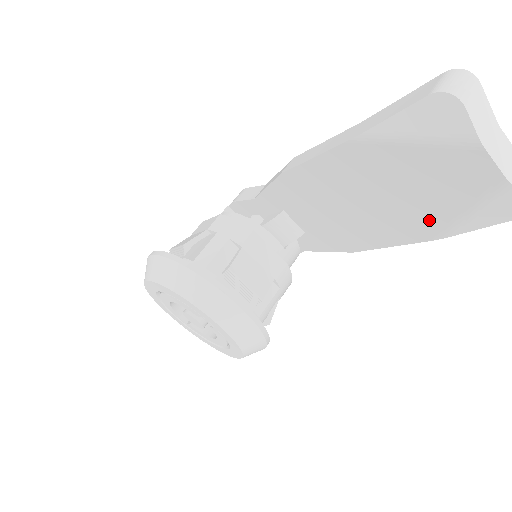
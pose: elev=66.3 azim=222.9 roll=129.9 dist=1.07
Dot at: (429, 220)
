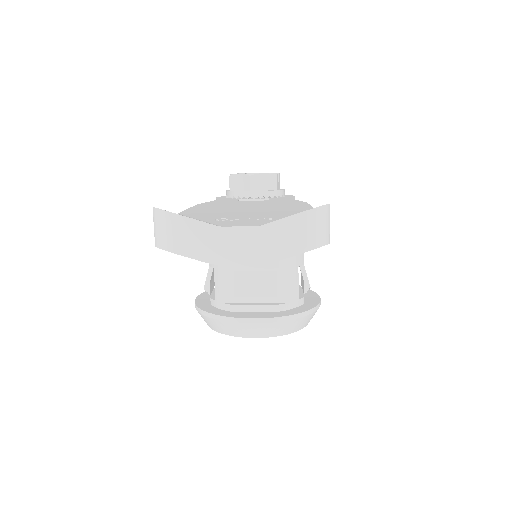
Dot at: occluded
